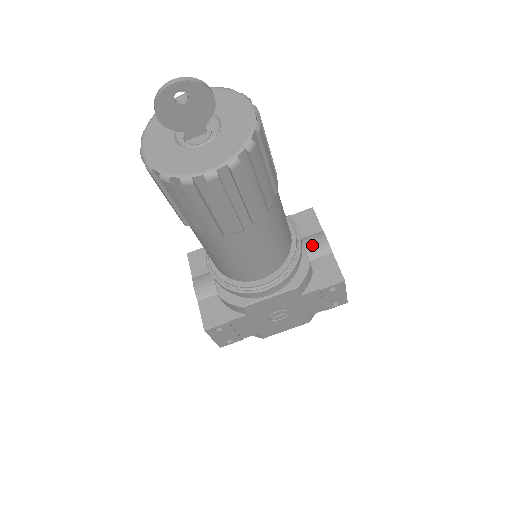
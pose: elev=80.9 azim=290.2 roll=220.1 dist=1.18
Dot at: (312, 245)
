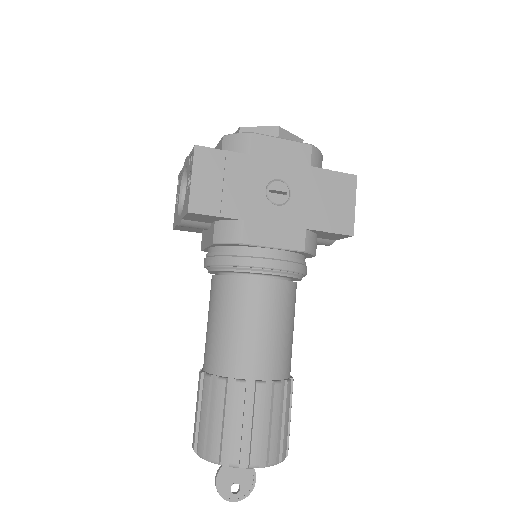
Dot at: occluded
